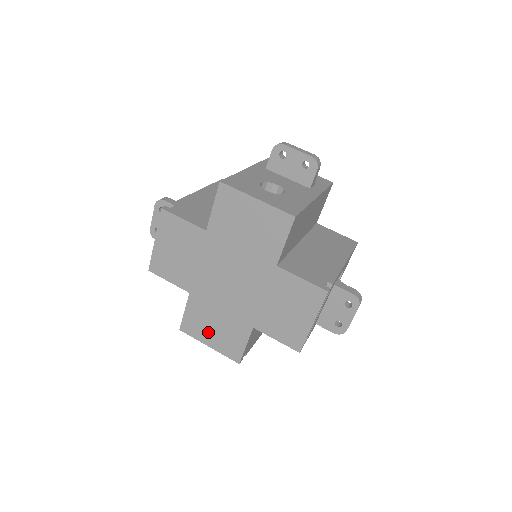
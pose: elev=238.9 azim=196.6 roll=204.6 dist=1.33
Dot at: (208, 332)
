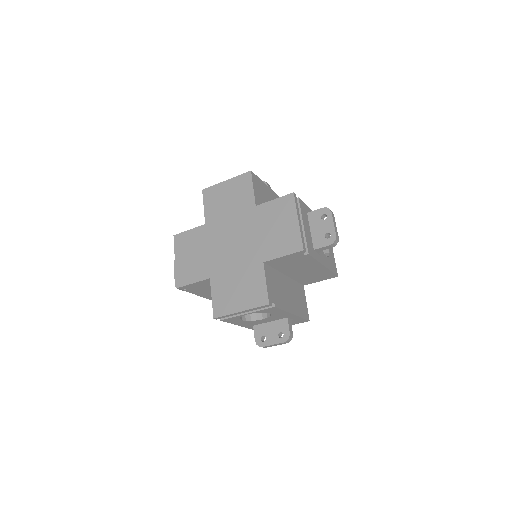
Dot at: (235, 298)
